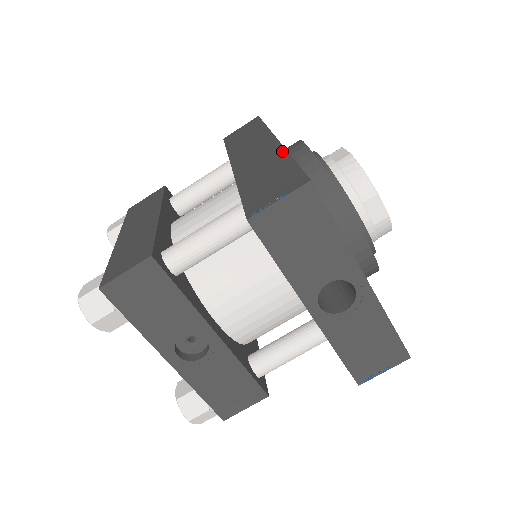
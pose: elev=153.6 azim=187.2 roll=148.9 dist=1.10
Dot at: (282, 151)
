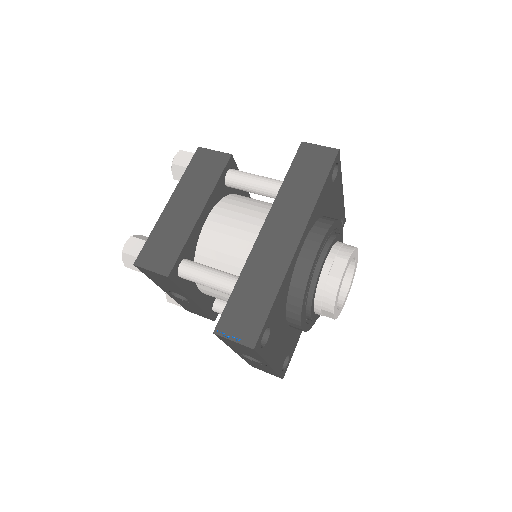
Dot at: (283, 273)
